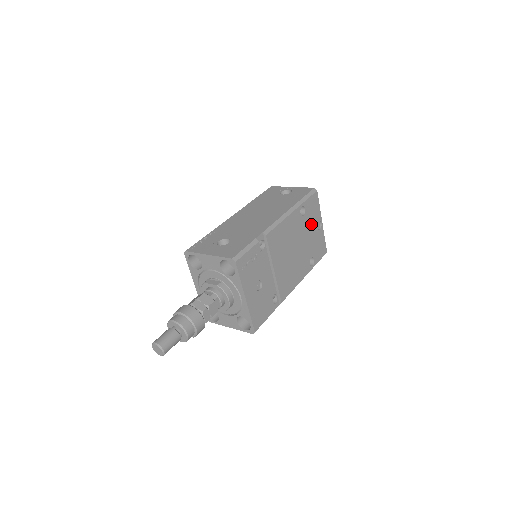
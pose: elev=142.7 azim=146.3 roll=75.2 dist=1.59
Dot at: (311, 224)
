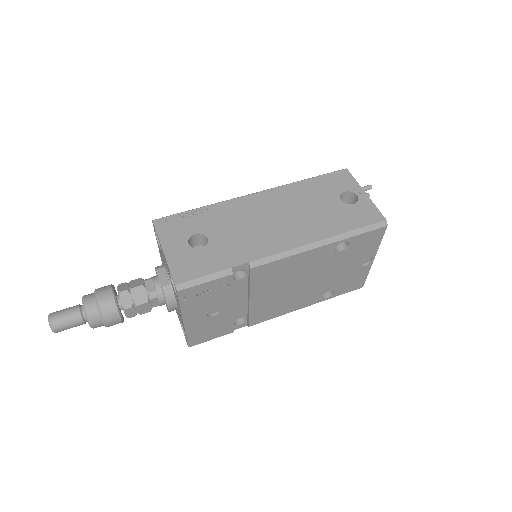
Dot at: (350, 260)
